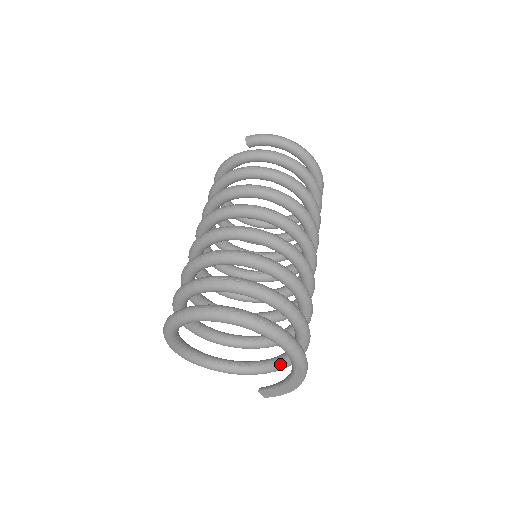
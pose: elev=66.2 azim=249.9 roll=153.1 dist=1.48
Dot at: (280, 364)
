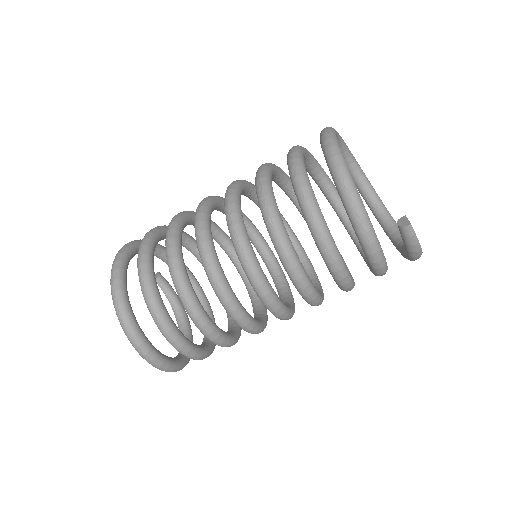
Dot at: occluded
